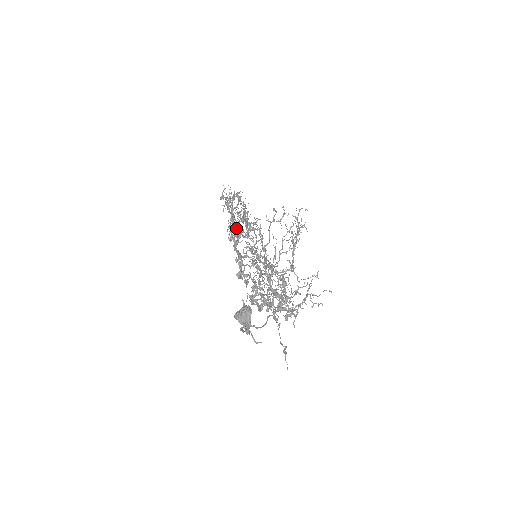
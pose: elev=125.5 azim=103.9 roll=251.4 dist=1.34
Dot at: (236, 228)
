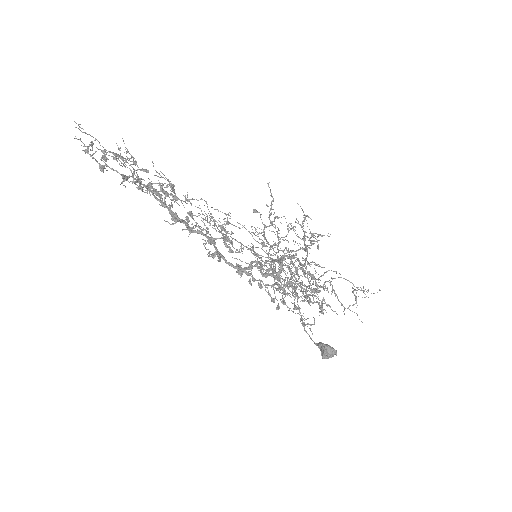
Dot at: occluded
